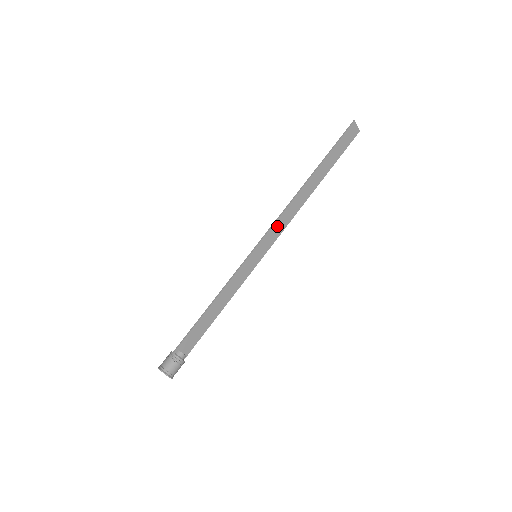
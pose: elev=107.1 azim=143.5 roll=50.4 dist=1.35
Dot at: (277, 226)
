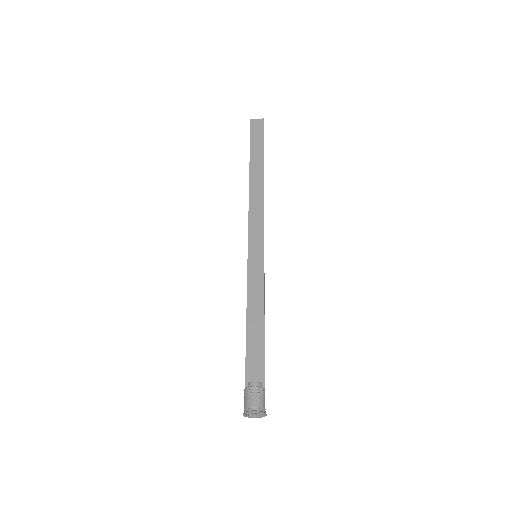
Dot at: (254, 223)
